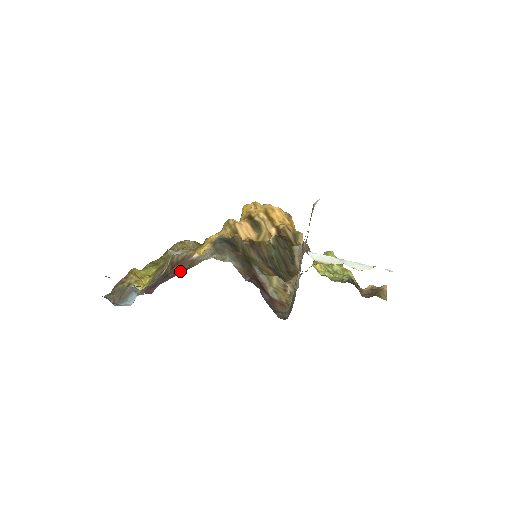
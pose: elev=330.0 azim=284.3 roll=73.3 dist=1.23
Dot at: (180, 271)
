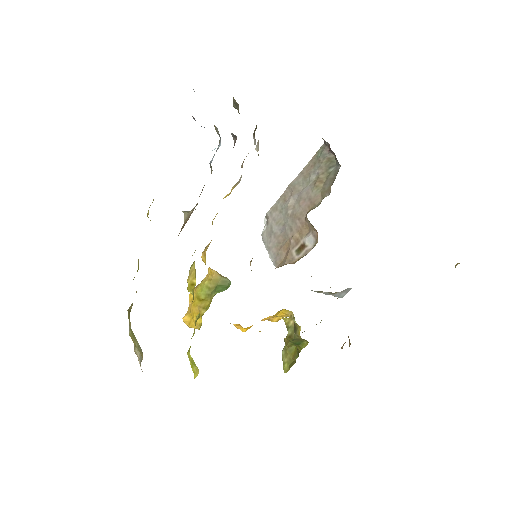
Dot at: occluded
